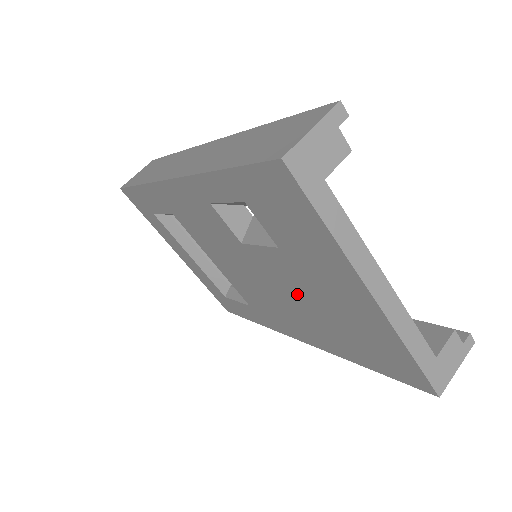
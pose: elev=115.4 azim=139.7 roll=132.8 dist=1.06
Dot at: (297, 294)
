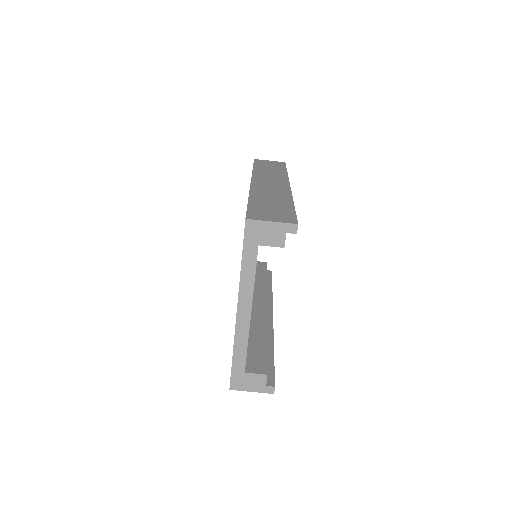
Dot at: occluded
